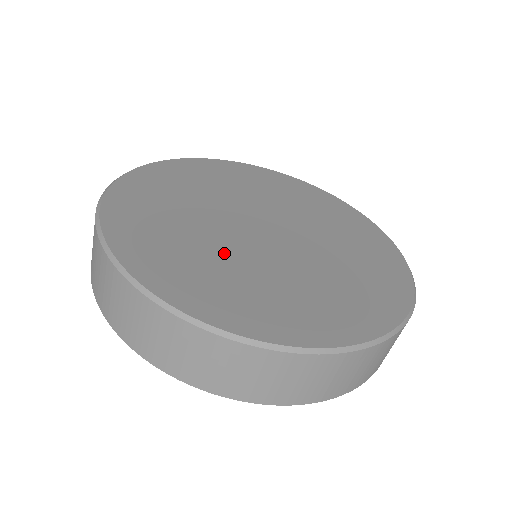
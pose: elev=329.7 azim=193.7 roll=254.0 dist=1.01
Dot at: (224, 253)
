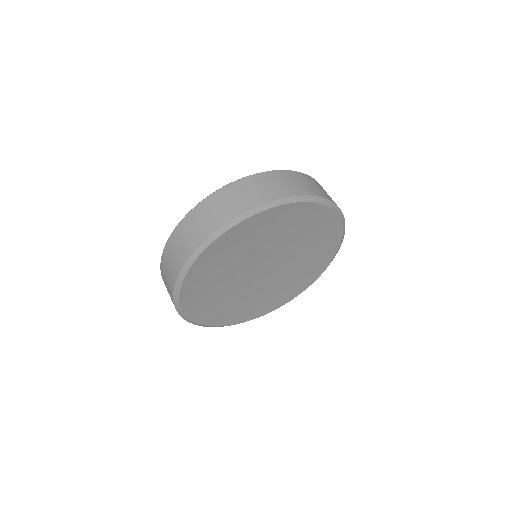
Dot at: occluded
